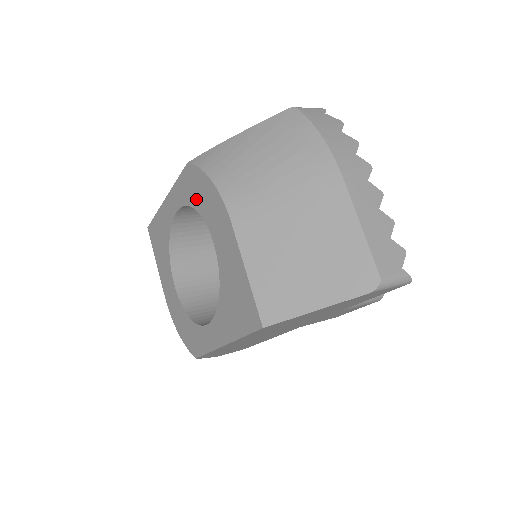
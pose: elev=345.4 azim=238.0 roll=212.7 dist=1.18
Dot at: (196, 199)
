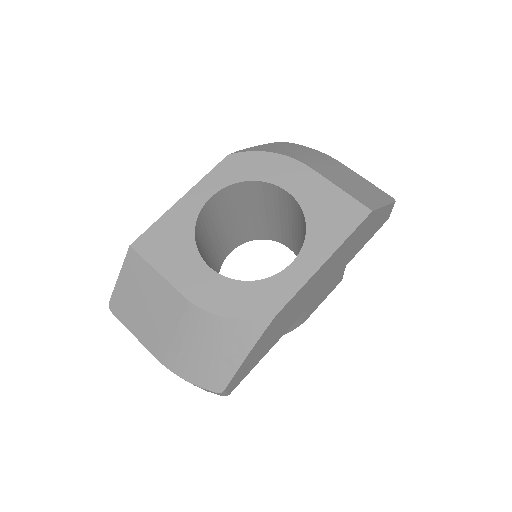
Dot at: (249, 173)
